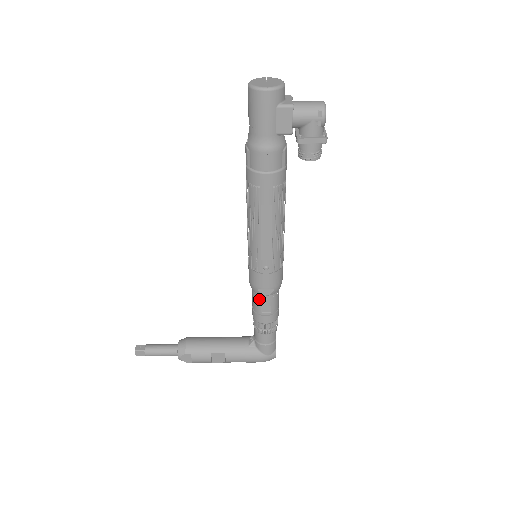
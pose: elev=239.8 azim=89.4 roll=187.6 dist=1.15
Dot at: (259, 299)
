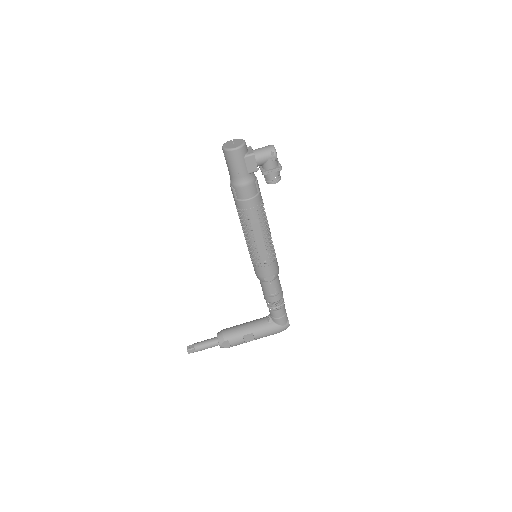
Dot at: (266, 285)
